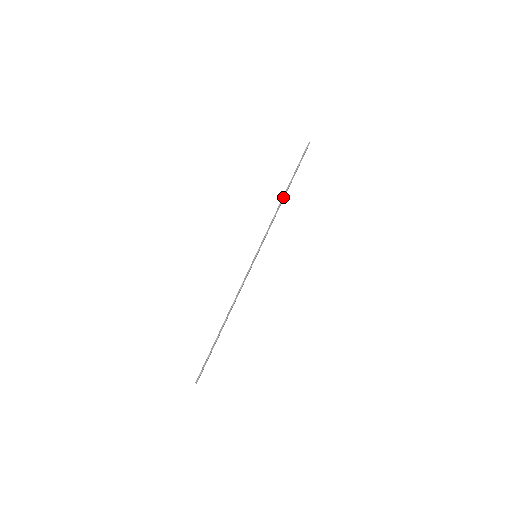
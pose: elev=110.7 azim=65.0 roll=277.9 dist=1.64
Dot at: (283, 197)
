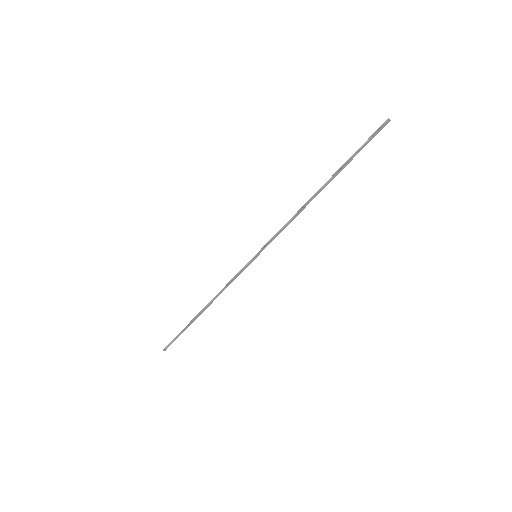
Dot at: (315, 193)
